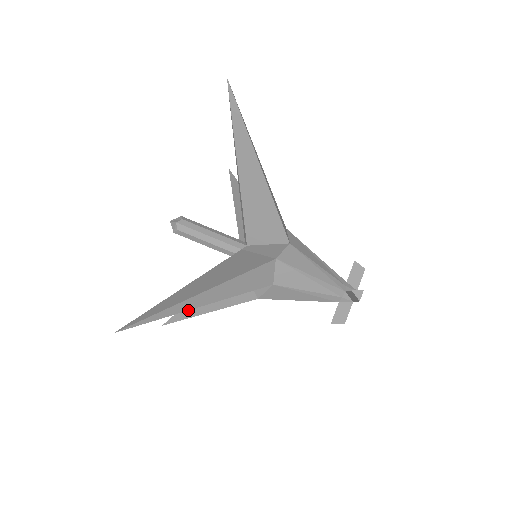
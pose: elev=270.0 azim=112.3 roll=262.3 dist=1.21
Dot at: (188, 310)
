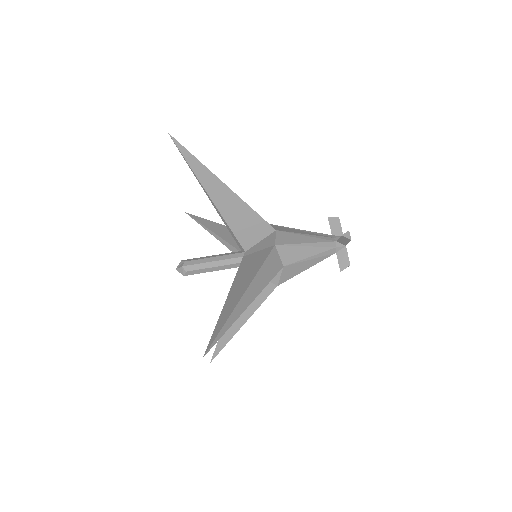
Dot at: (225, 334)
